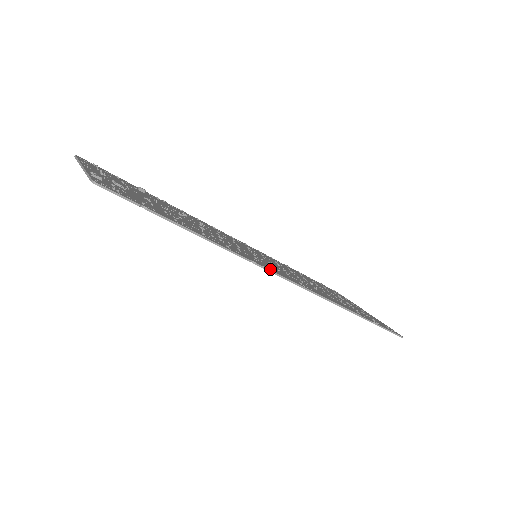
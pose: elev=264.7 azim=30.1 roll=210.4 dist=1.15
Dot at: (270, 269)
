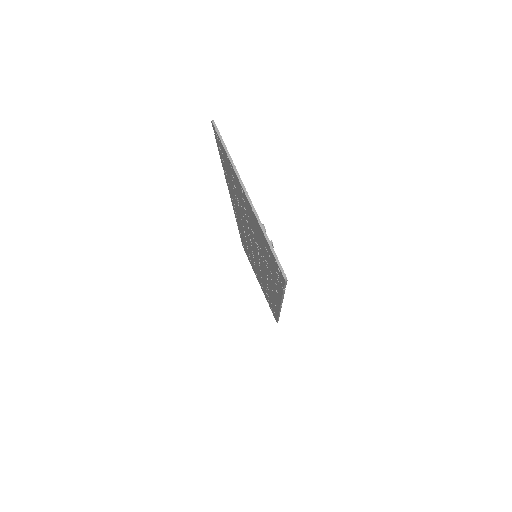
Dot at: occluded
